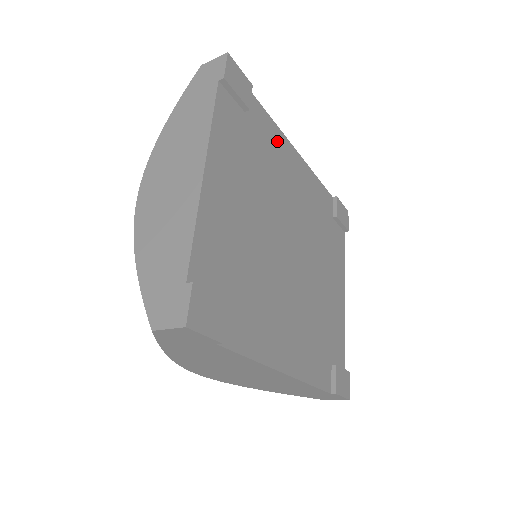
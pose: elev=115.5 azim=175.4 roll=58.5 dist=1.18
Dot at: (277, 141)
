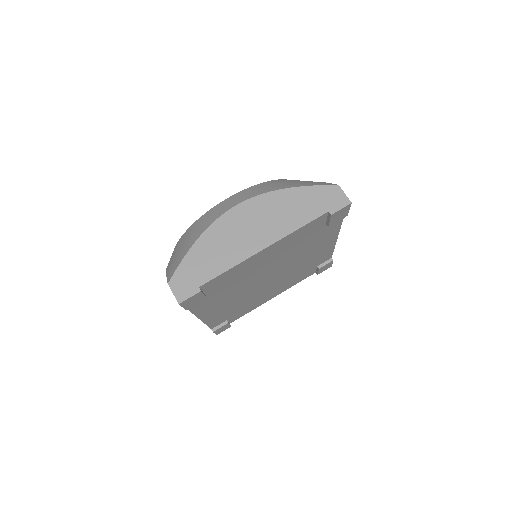
Dot at: (330, 234)
